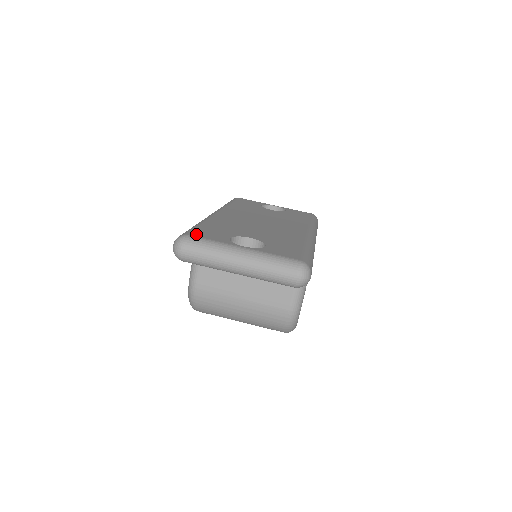
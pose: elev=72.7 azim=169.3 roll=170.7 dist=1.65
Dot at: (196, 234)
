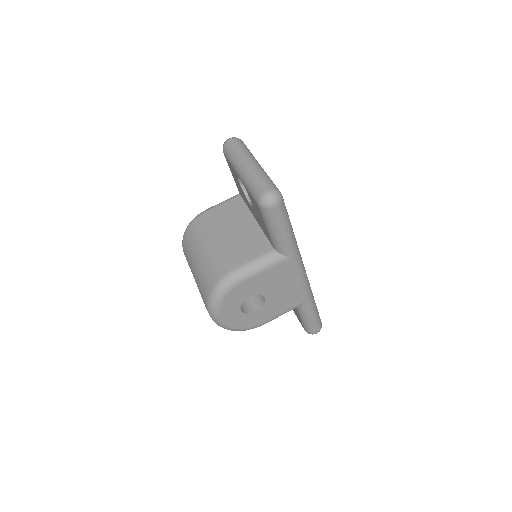
Dot at: occluded
